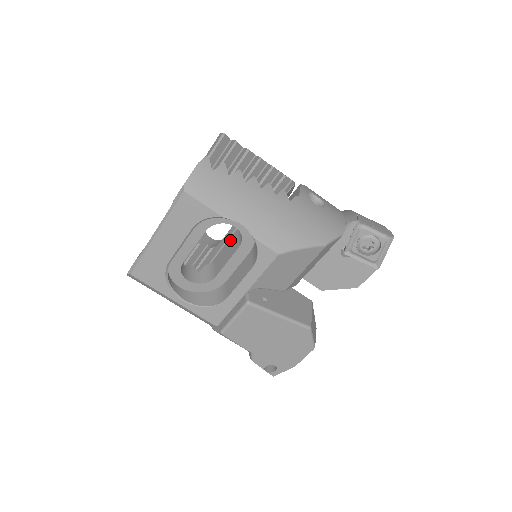
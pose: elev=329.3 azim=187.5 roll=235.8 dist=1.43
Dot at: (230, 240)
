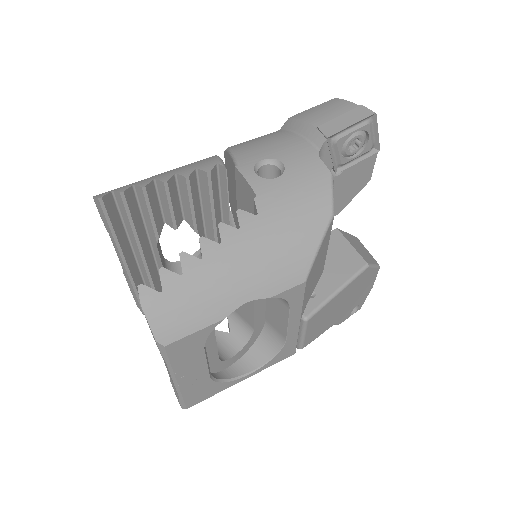
Dot at: occluded
